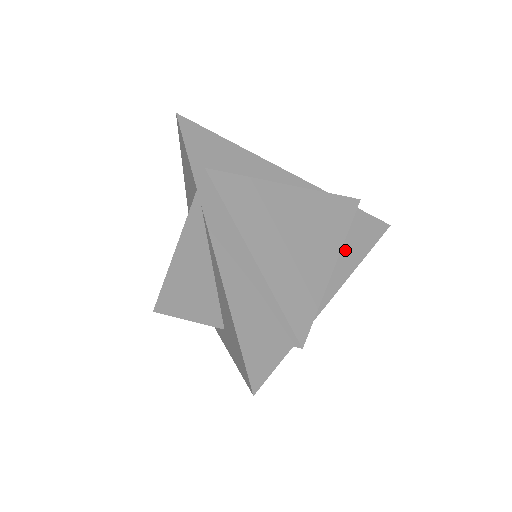
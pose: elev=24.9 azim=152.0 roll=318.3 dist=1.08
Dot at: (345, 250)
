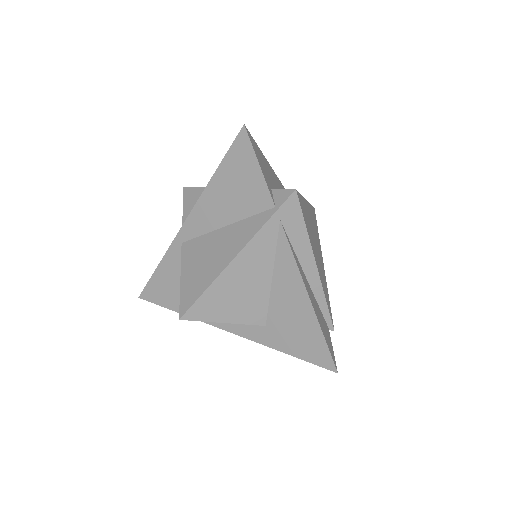
Dot at: occluded
